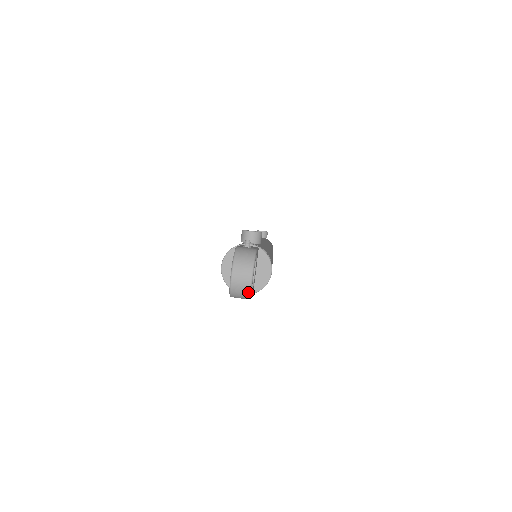
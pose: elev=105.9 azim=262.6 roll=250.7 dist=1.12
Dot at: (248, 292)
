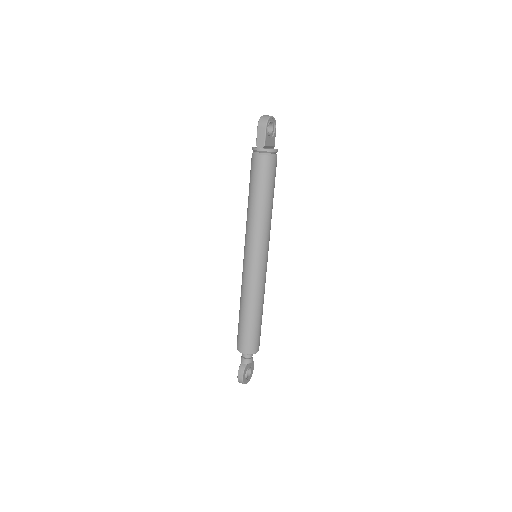
Dot at: (268, 118)
